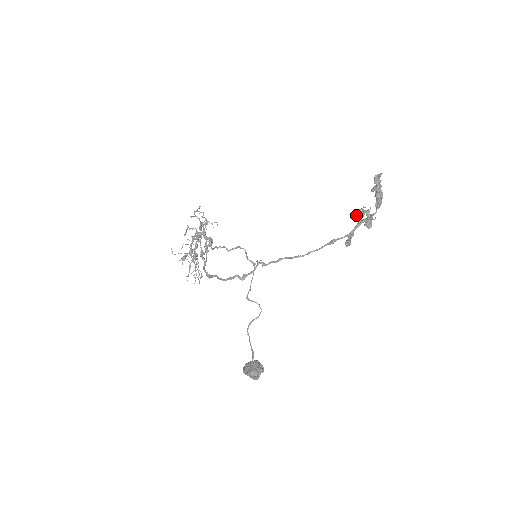
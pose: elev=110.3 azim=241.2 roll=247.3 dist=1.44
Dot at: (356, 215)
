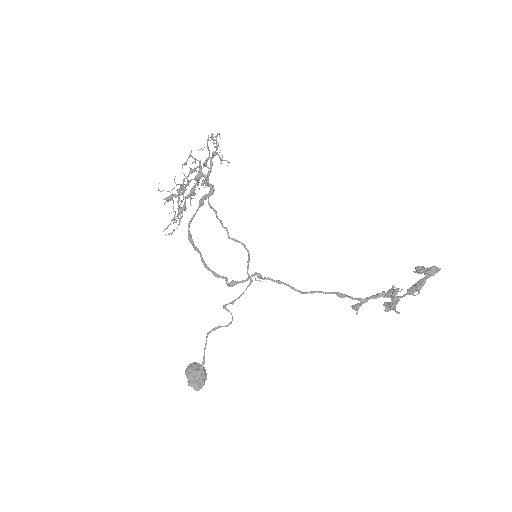
Dot at: (385, 296)
